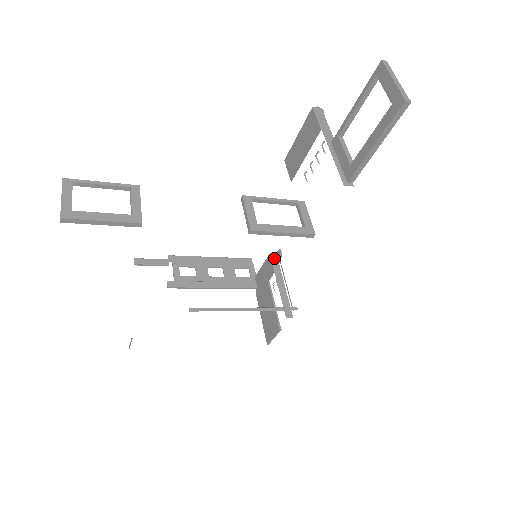
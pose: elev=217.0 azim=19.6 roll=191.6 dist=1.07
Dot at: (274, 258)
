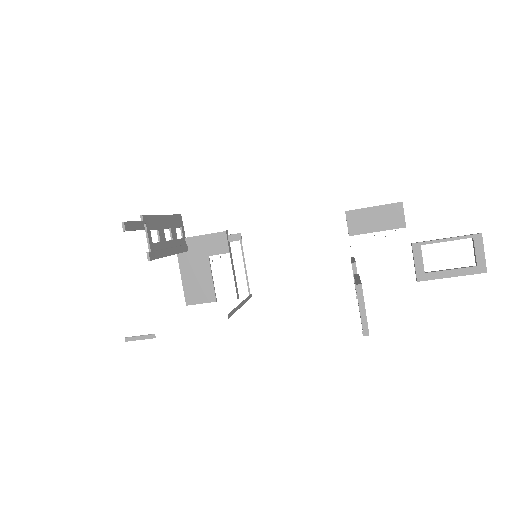
Dot at: (229, 237)
